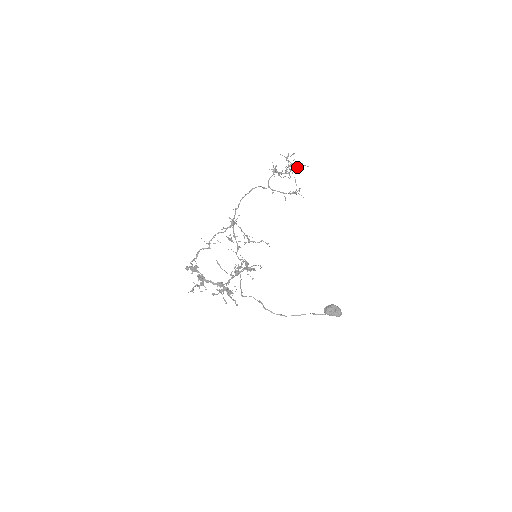
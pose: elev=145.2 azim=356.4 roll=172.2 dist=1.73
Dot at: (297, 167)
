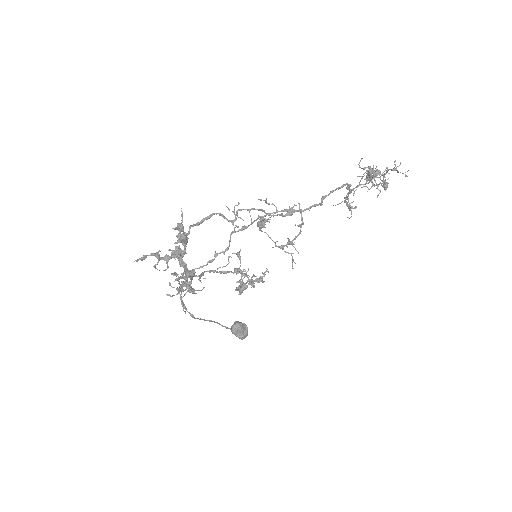
Dot at: (384, 184)
